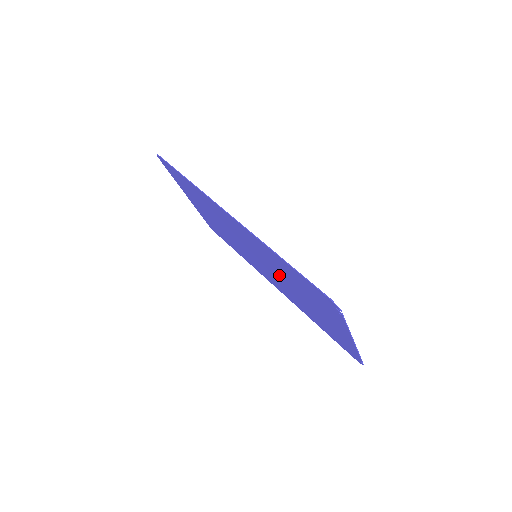
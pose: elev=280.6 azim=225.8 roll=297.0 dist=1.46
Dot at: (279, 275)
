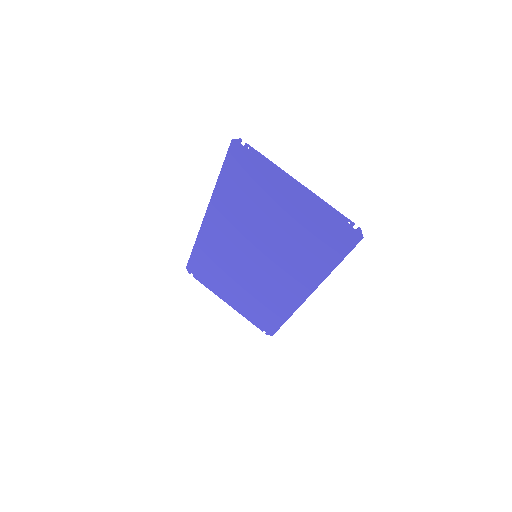
Dot at: (261, 234)
